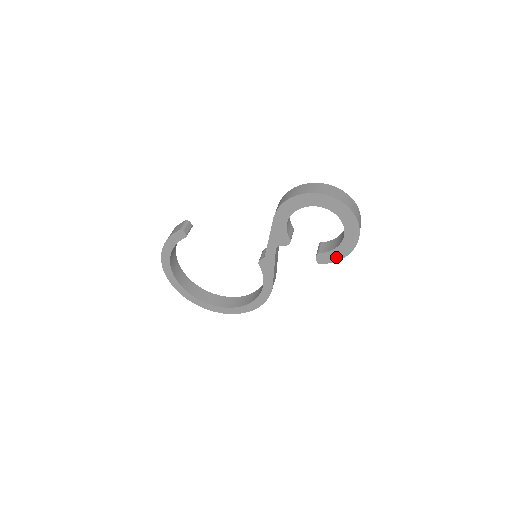
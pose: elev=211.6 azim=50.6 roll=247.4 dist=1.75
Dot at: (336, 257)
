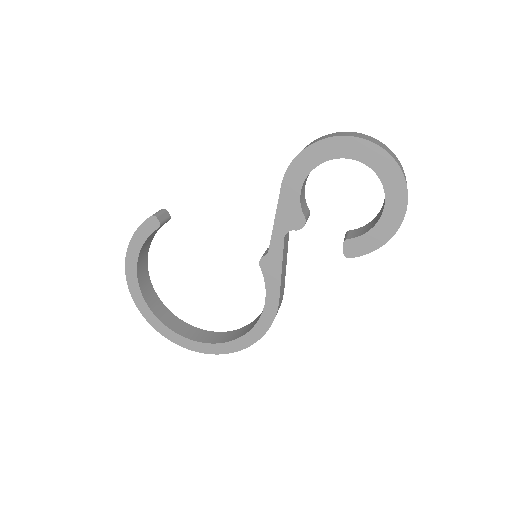
Dot at: (372, 244)
